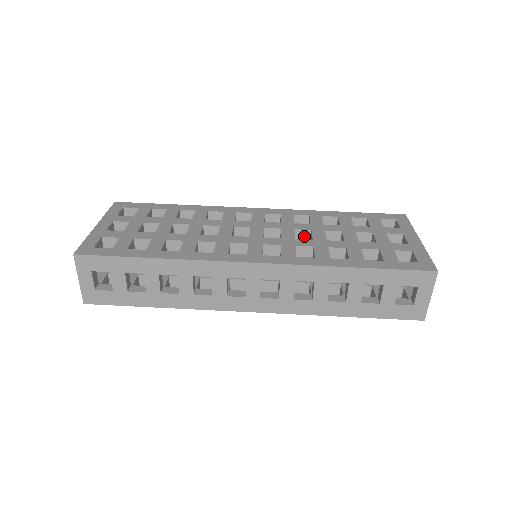
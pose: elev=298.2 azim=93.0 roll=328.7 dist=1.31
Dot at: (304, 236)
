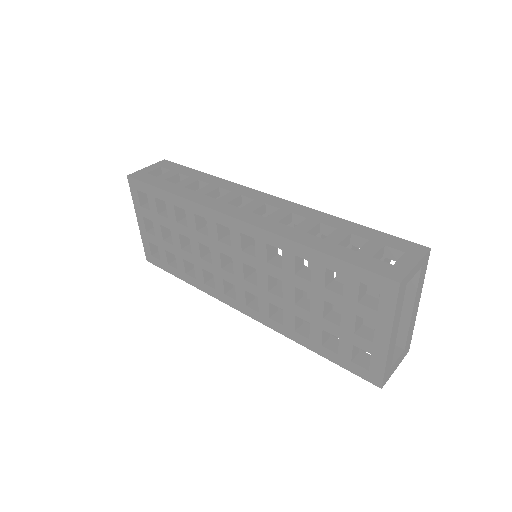
Dot at: occluded
